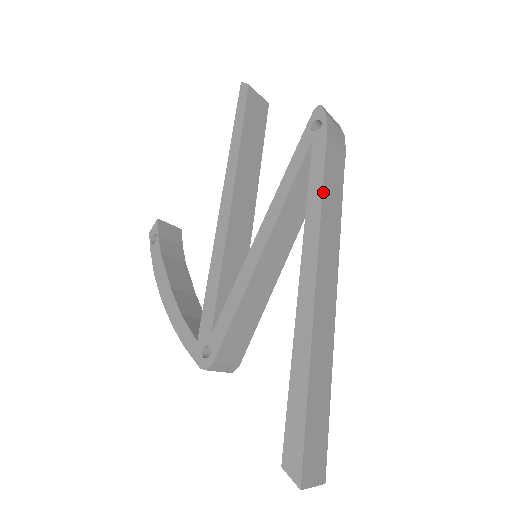
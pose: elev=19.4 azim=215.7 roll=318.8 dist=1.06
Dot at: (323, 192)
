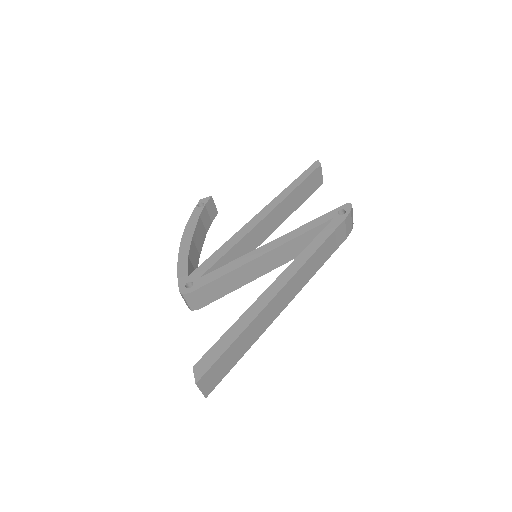
Dot at: (320, 247)
